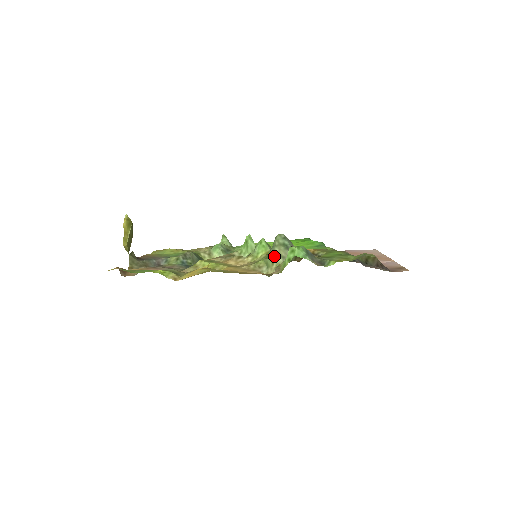
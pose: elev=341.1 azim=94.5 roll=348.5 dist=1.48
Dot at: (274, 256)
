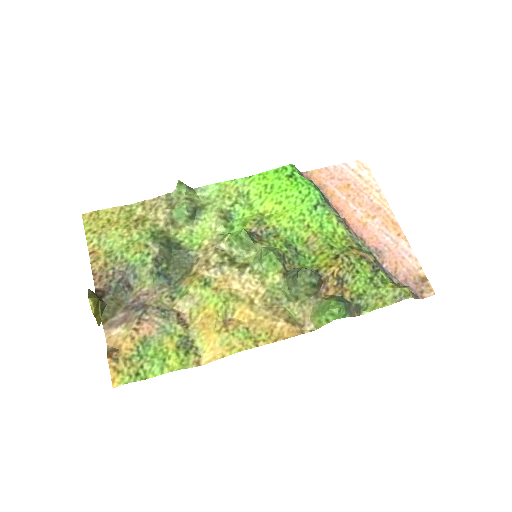
Dot at: (299, 296)
